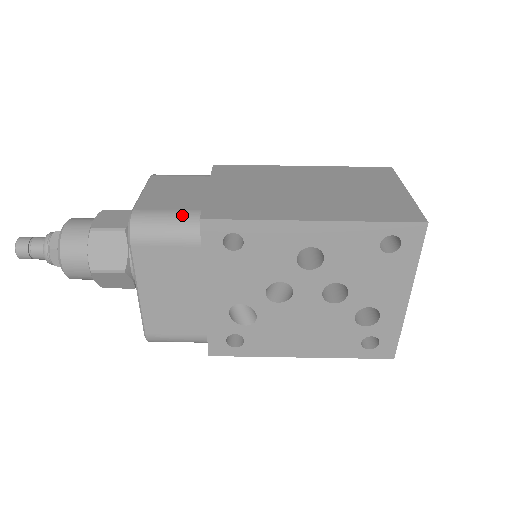
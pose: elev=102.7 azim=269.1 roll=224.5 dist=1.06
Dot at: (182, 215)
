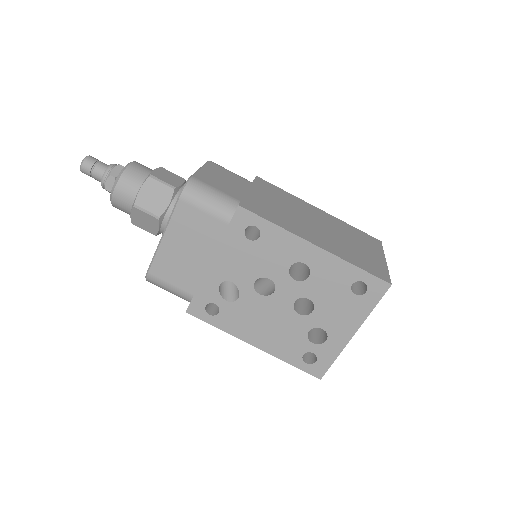
Dot at: (225, 197)
